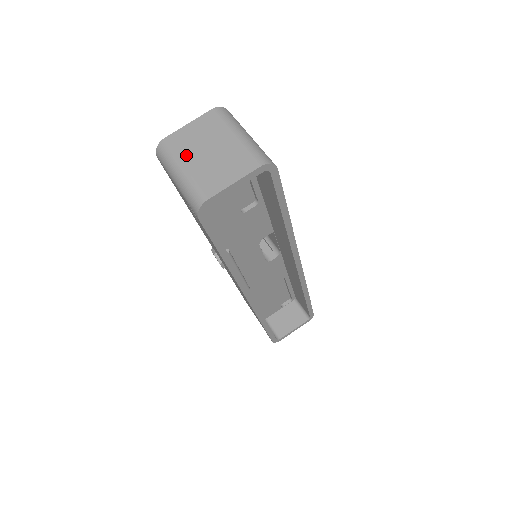
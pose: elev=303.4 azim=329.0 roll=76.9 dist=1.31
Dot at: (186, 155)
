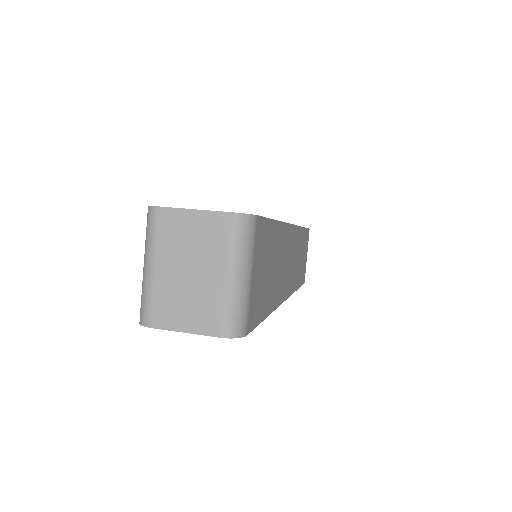
Dot at: (165, 253)
